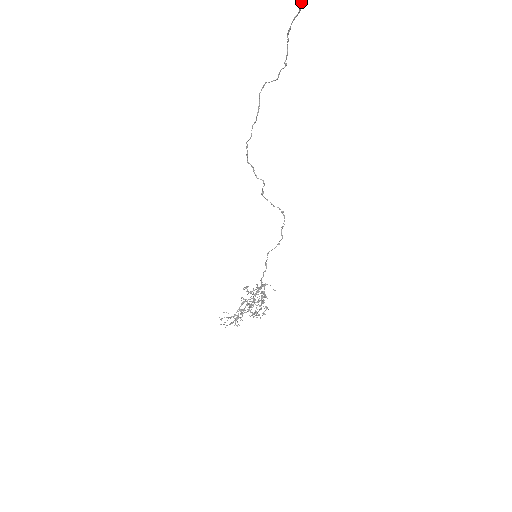
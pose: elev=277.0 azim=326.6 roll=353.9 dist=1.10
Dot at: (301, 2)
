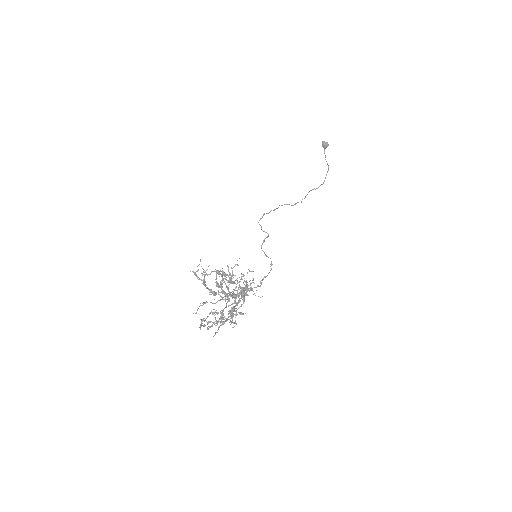
Dot at: (324, 181)
